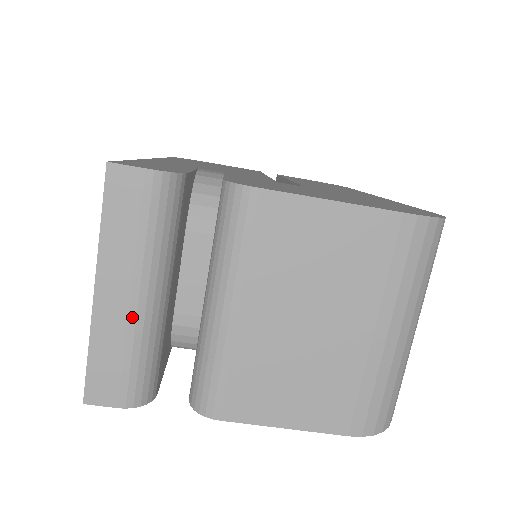
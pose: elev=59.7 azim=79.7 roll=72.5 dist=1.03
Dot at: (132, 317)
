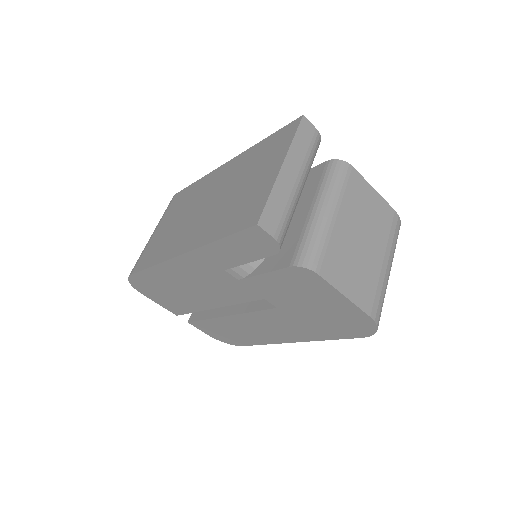
Dot at: (294, 190)
